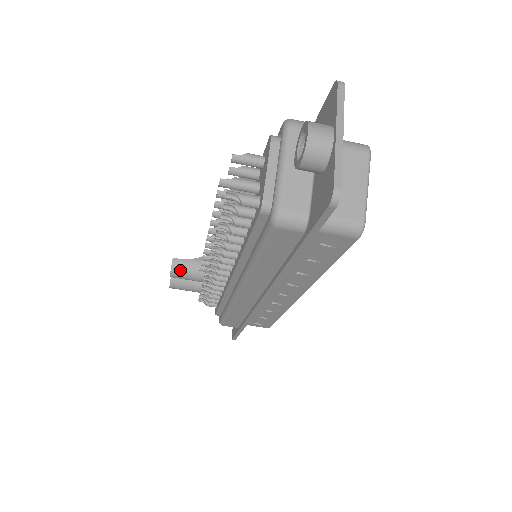
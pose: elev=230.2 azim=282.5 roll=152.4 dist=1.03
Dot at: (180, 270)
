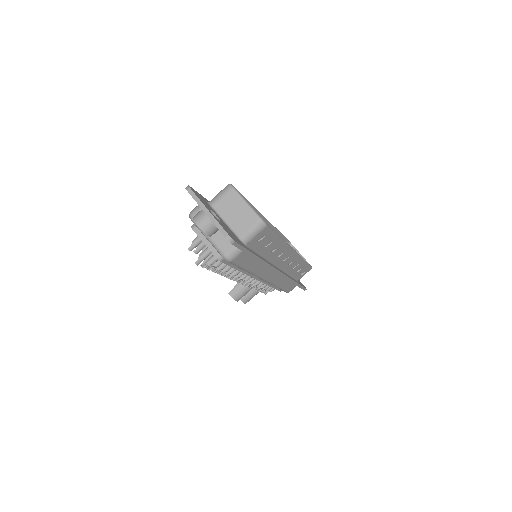
Dot at: (237, 294)
